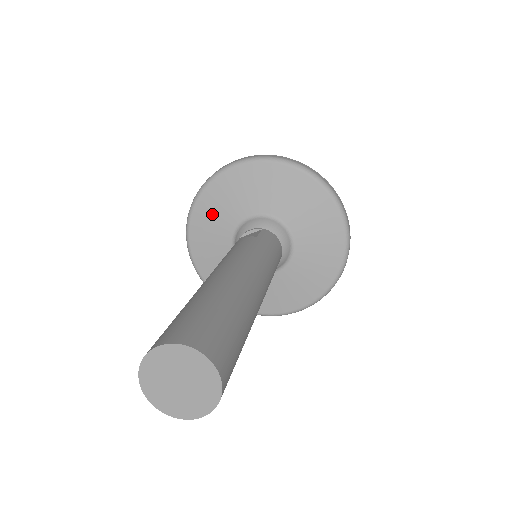
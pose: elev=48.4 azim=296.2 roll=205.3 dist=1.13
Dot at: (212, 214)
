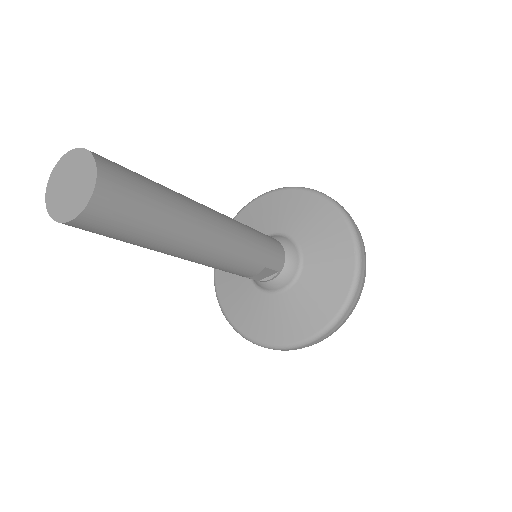
Dot at: occluded
